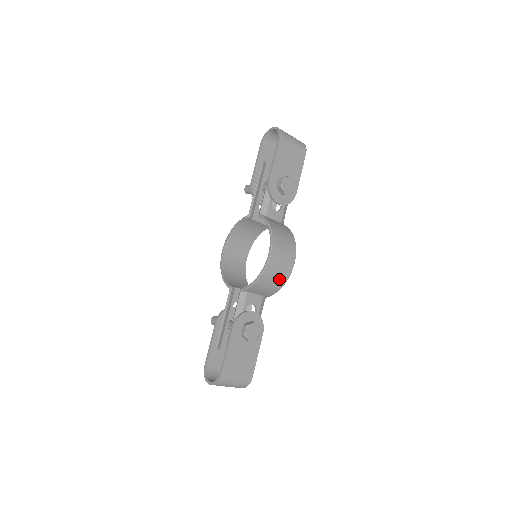
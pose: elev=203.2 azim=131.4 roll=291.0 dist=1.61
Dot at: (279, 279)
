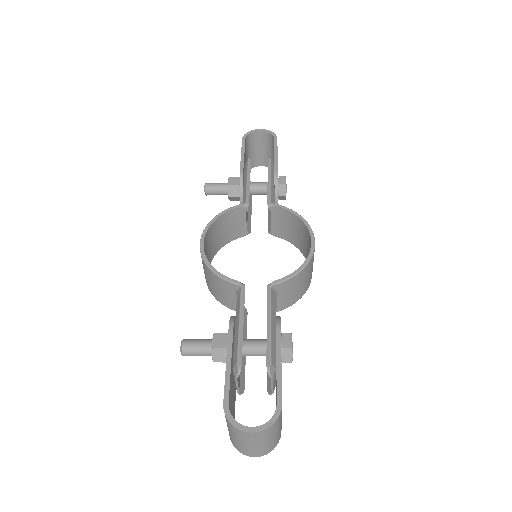
Dot at: (307, 282)
